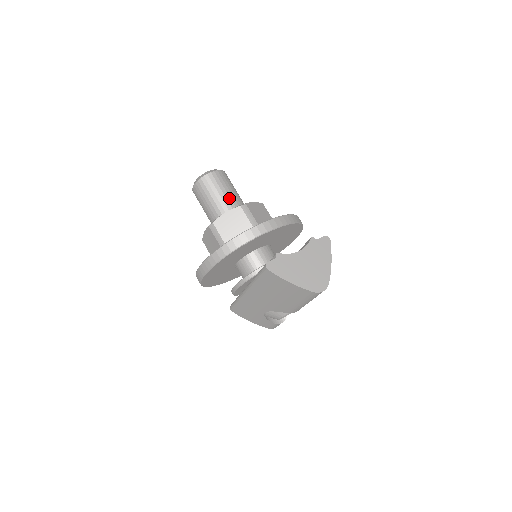
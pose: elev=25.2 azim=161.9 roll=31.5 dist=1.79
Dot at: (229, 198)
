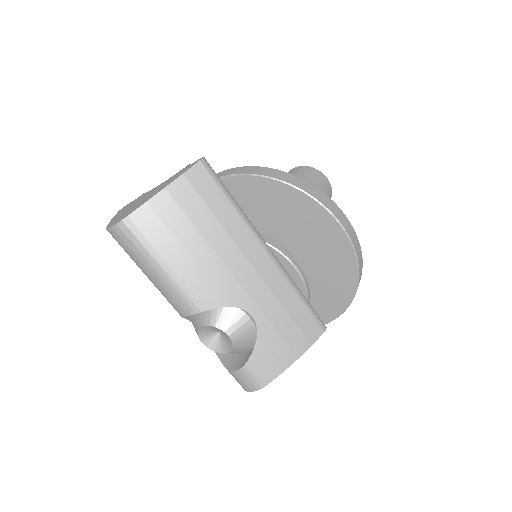
Dot at: occluded
